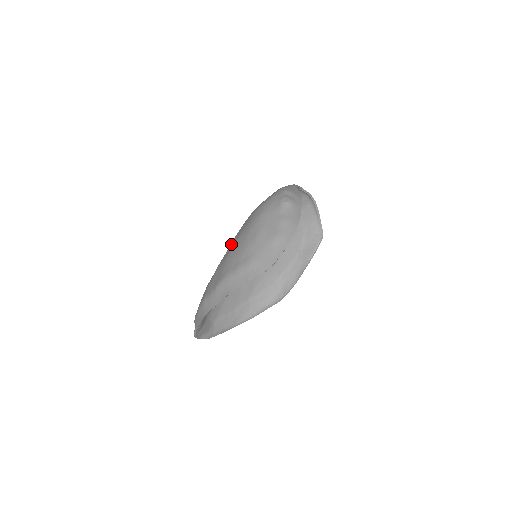
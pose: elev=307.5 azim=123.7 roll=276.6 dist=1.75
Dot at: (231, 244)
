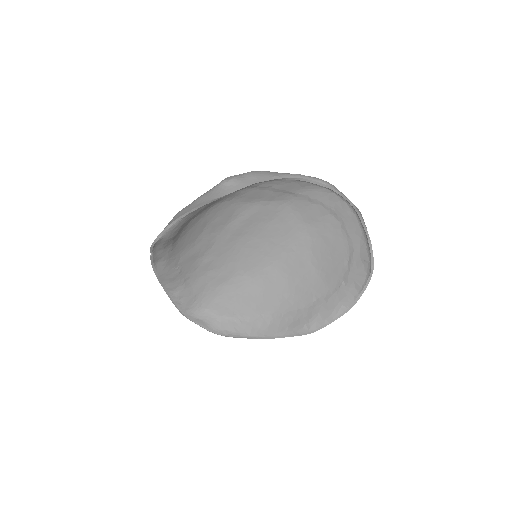
Dot at: occluded
